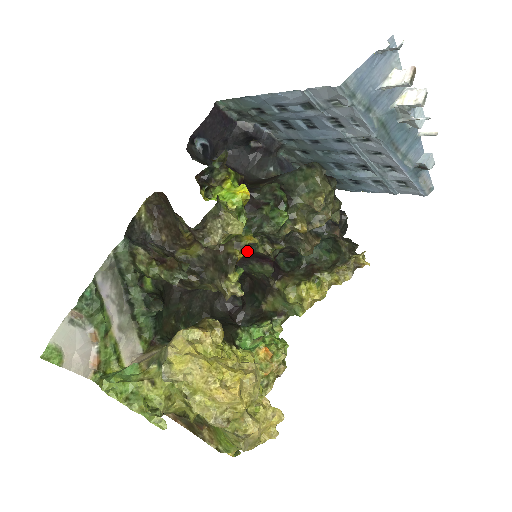
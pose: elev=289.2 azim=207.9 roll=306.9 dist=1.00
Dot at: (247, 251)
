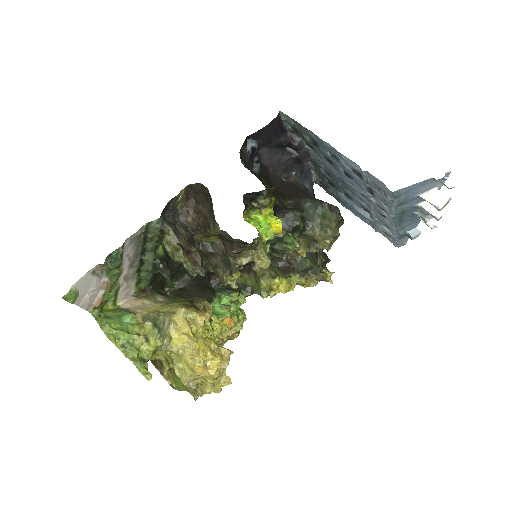
Dot at: occluded
